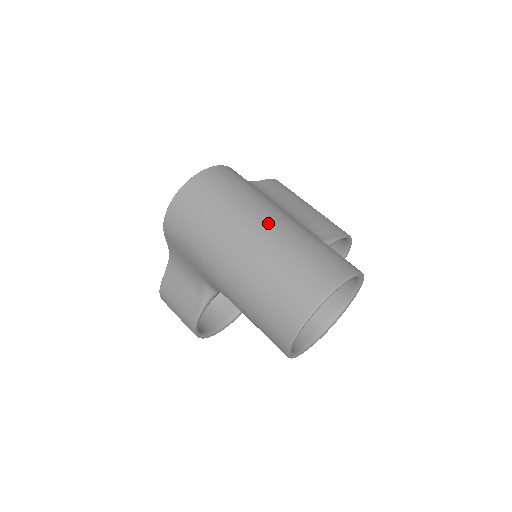
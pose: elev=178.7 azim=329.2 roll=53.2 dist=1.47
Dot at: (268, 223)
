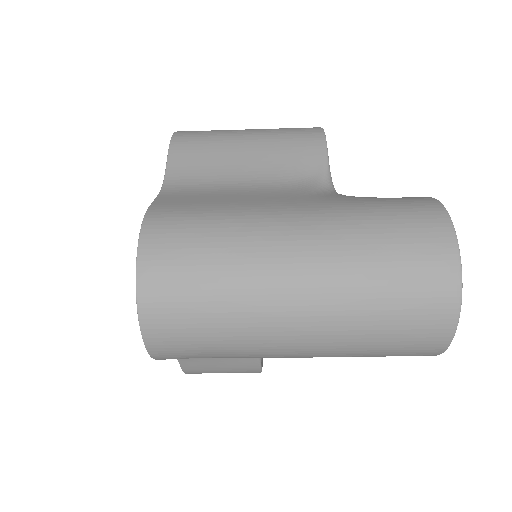
Dot at: (300, 261)
